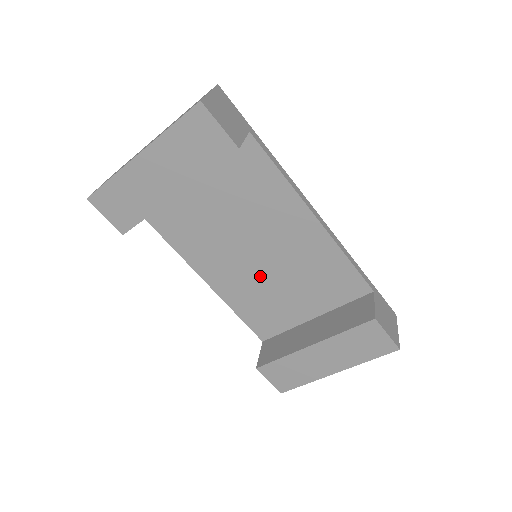
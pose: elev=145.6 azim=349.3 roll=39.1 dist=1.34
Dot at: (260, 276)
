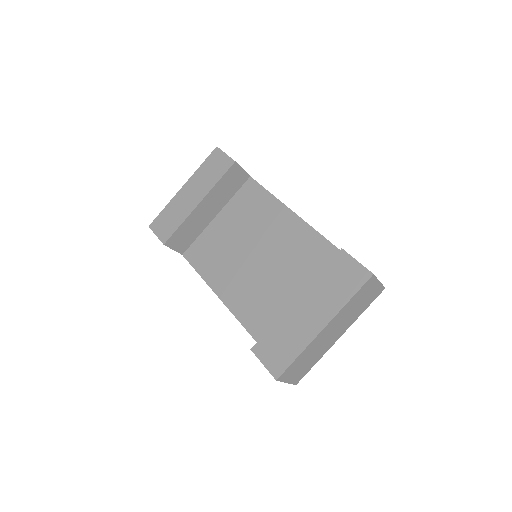
Dot at: (261, 278)
